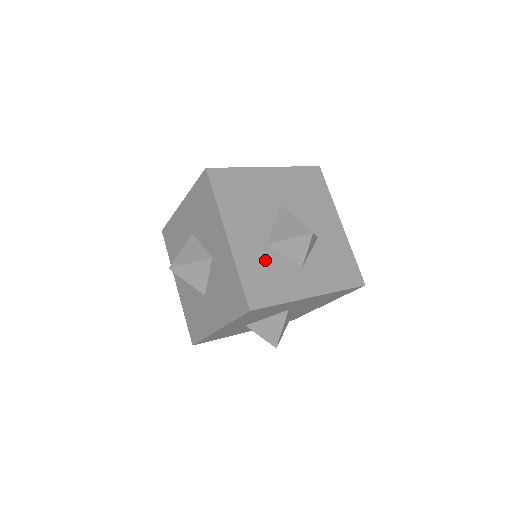
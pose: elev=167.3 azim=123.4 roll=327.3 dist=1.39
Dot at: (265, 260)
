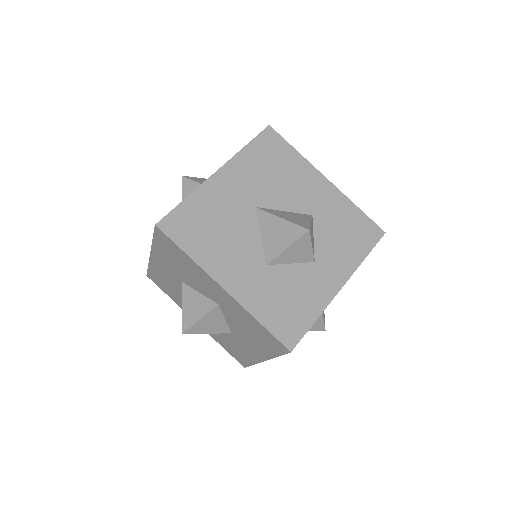
Dot at: (275, 284)
